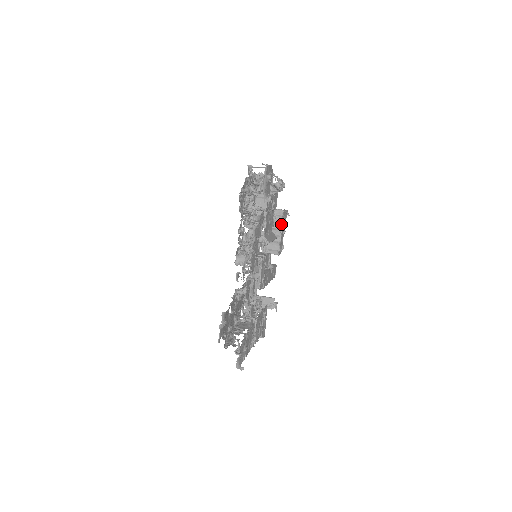
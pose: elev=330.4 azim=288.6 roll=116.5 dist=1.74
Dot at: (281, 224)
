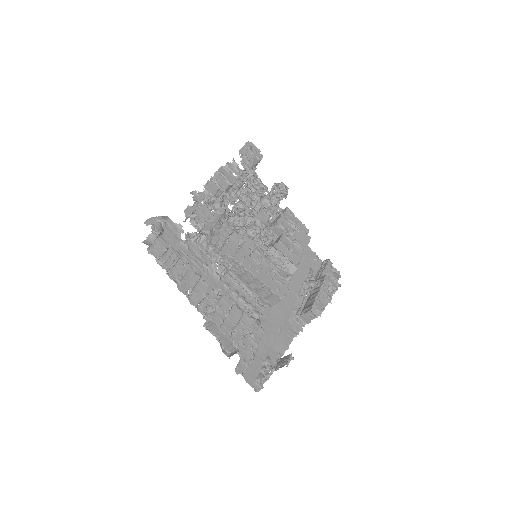
Dot at: (322, 284)
